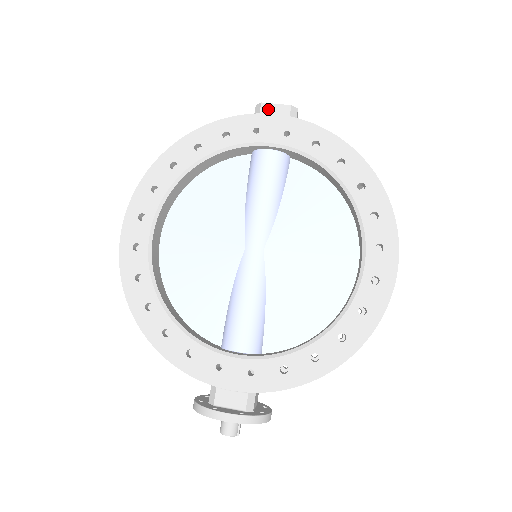
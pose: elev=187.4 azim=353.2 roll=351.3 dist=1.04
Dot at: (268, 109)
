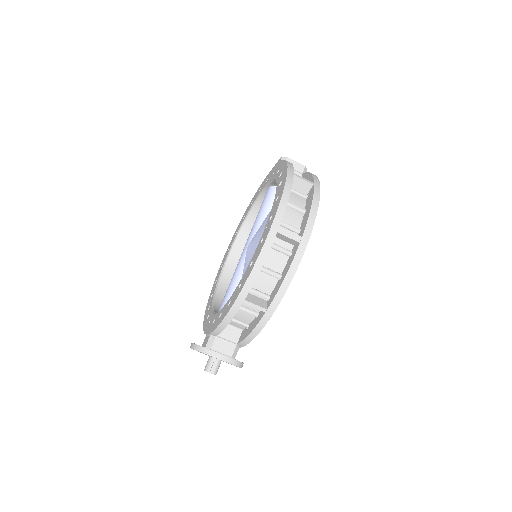
Dot at: occluded
